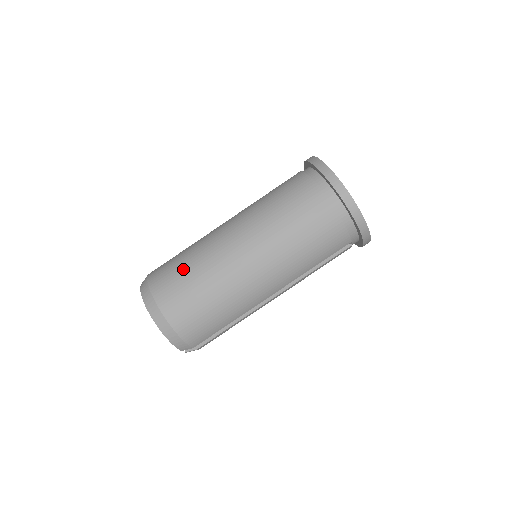
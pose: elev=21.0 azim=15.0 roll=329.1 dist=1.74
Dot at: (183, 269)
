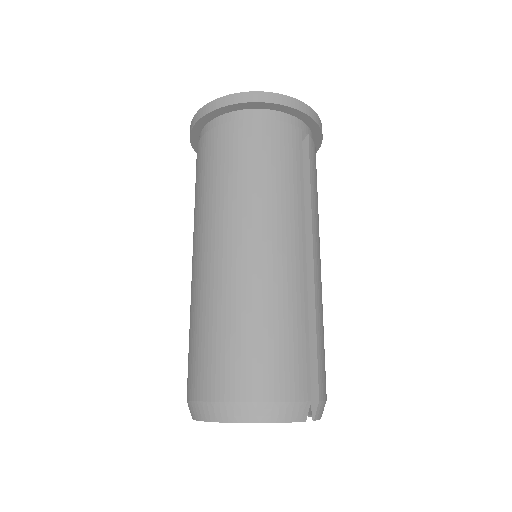
Dot at: (198, 339)
